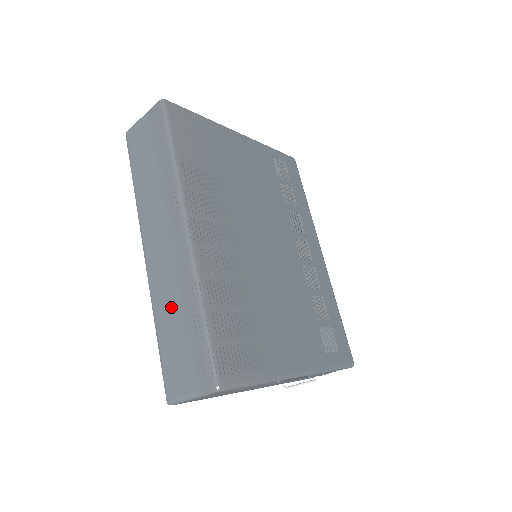
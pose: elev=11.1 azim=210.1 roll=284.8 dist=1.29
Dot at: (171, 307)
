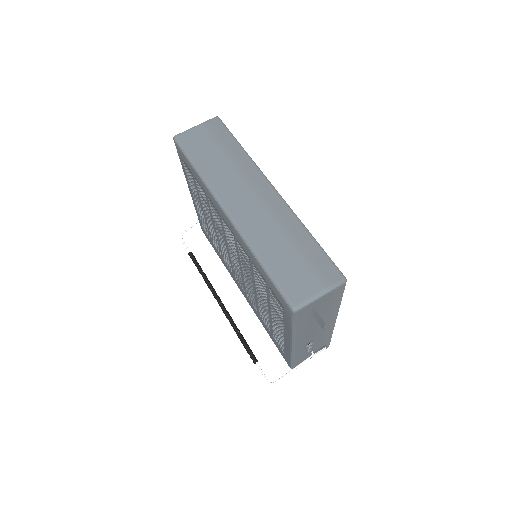
Dot at: (275, 240)
